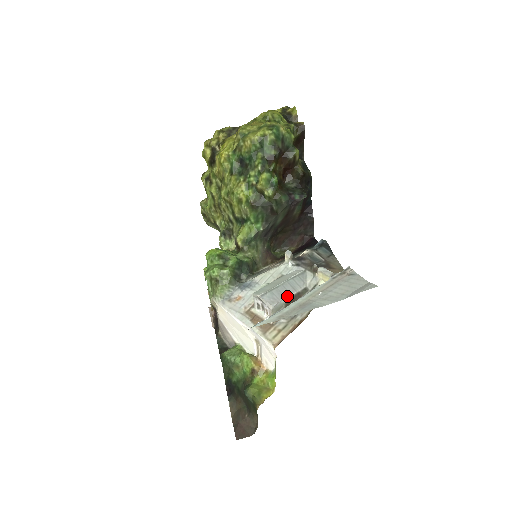
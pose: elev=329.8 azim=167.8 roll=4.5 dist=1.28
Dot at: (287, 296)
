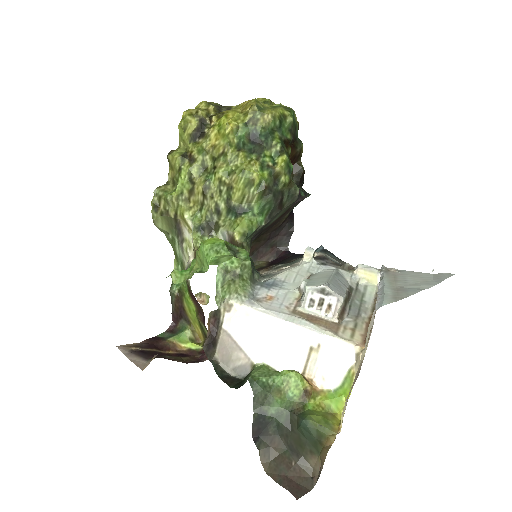
Dot at: (345, 290)
